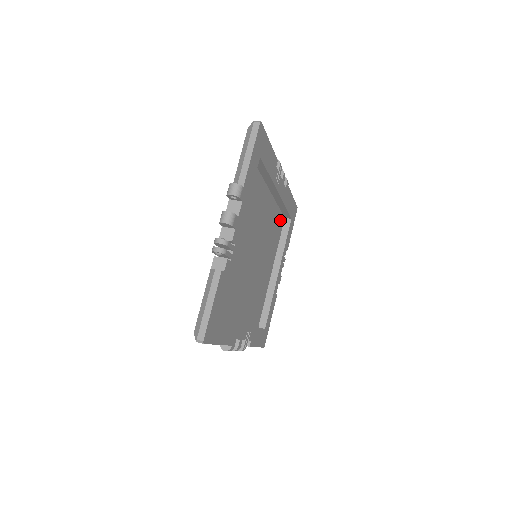
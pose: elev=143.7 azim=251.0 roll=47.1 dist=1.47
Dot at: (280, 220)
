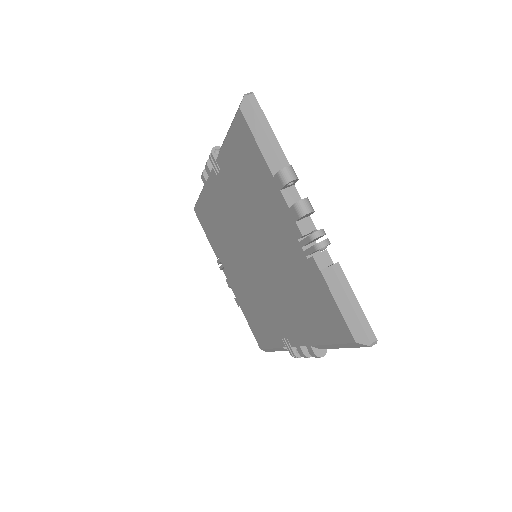
Dot at: occluded
